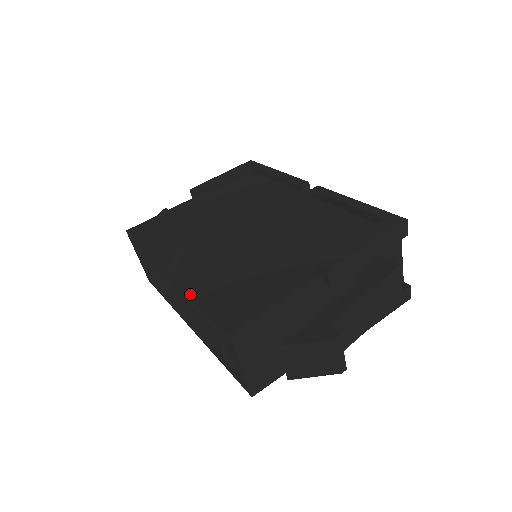
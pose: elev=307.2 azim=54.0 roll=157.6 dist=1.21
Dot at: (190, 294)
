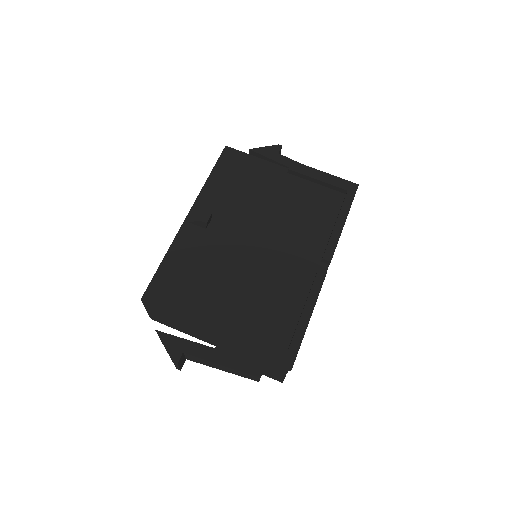
Dot at: (168, 250)
